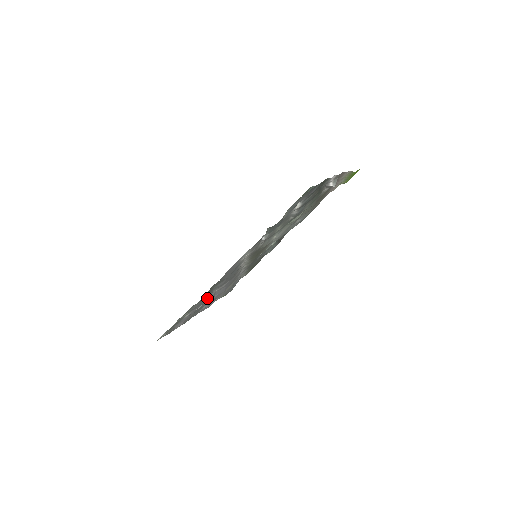
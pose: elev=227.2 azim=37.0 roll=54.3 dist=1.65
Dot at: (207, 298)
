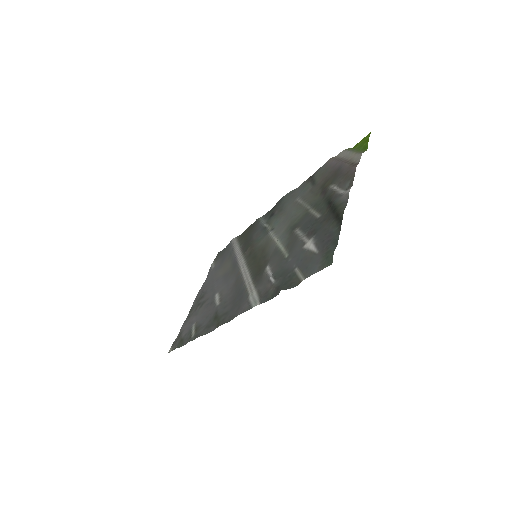
Dot at: (211, 310)
